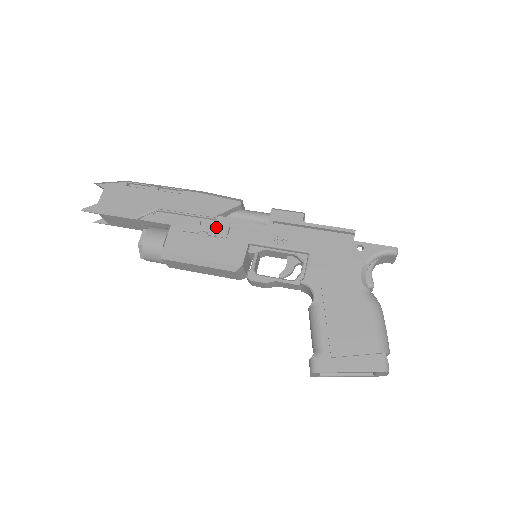
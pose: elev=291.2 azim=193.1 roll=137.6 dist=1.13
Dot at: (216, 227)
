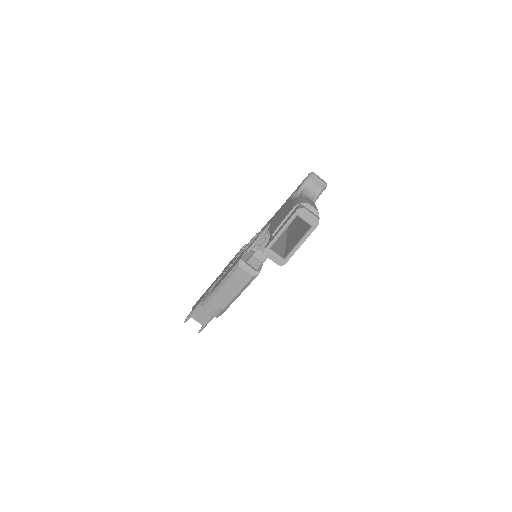
Dot at: occluded
